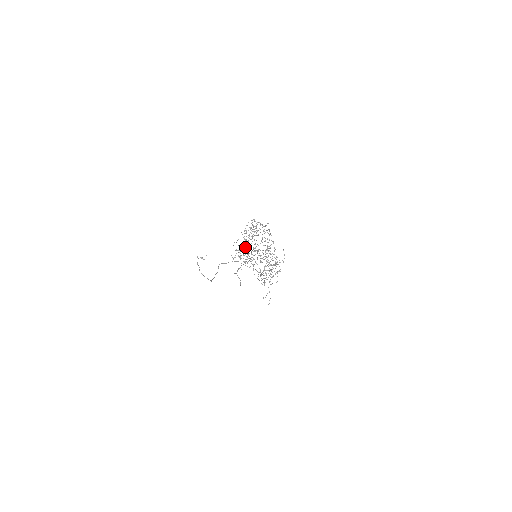
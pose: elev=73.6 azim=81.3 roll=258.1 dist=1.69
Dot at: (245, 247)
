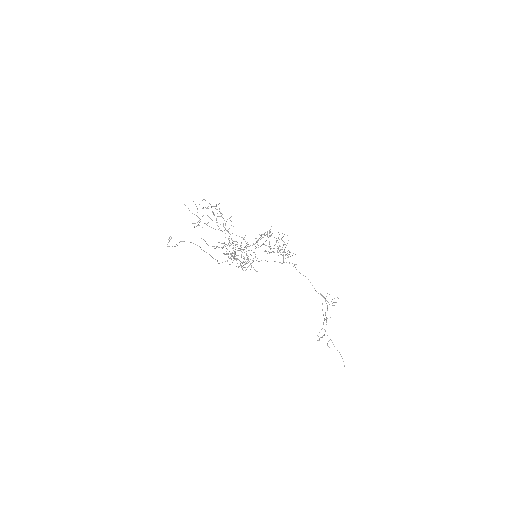
Dot at: occluded
